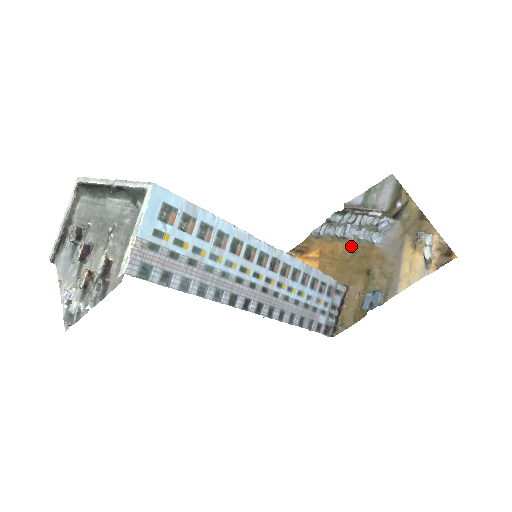
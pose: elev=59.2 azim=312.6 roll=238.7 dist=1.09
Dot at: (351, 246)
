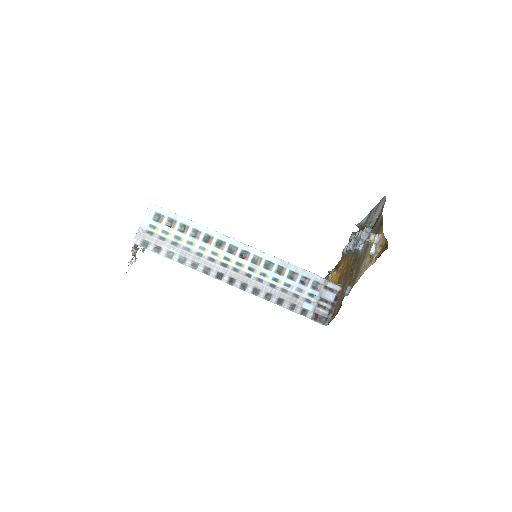
Dot at: (353, 256)
